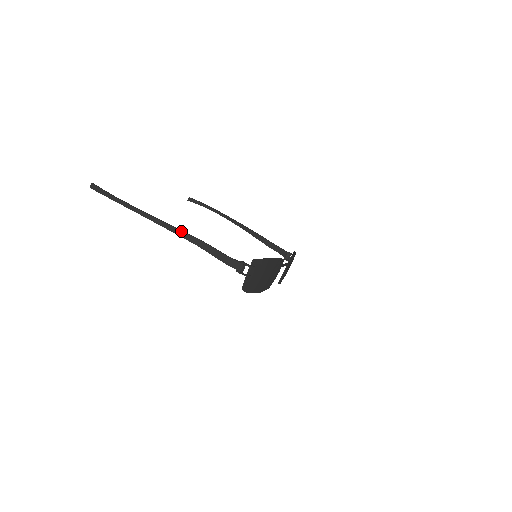
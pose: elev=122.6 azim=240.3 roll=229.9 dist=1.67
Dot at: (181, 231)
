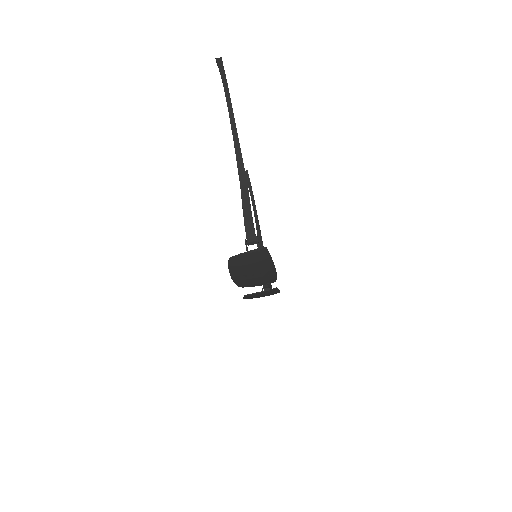
Dot at: (243, 163)
